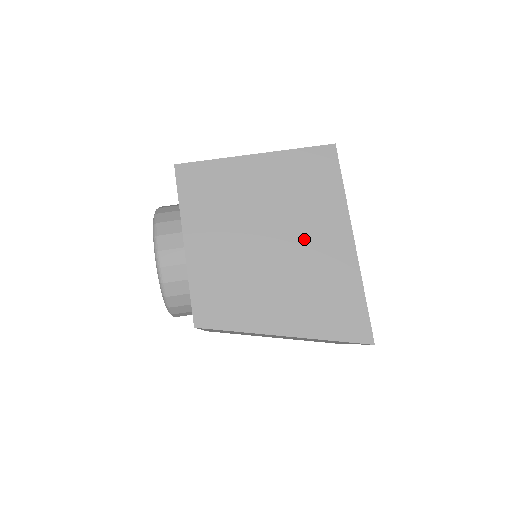
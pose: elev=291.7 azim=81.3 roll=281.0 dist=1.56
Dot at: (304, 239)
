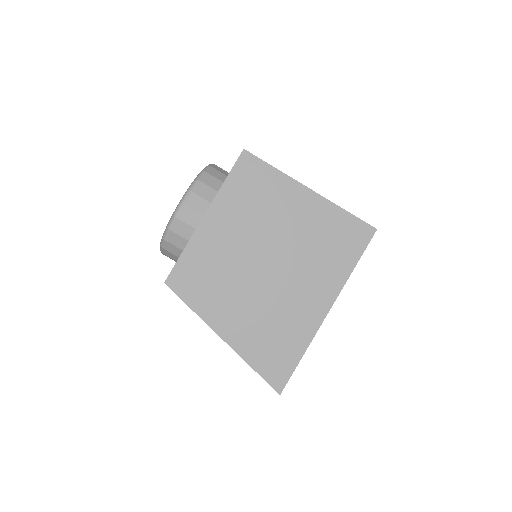
Dot at: (293, 282)
